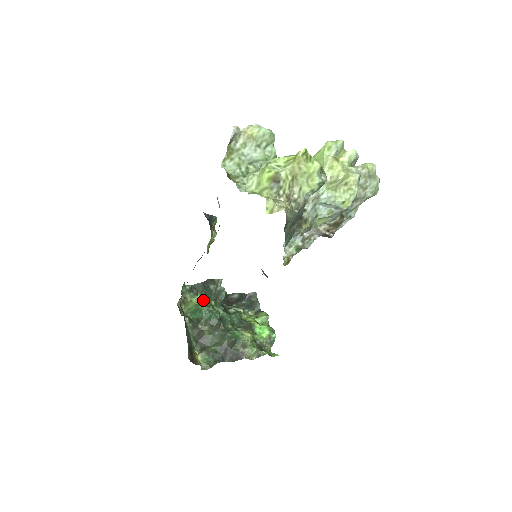
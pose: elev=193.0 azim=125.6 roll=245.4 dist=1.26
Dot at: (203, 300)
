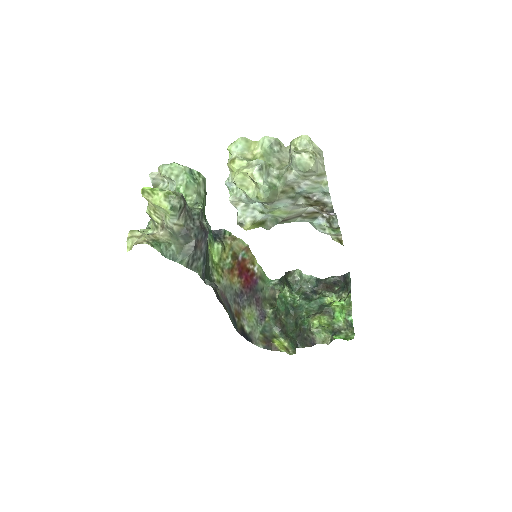
Dot at: (281, 292)
